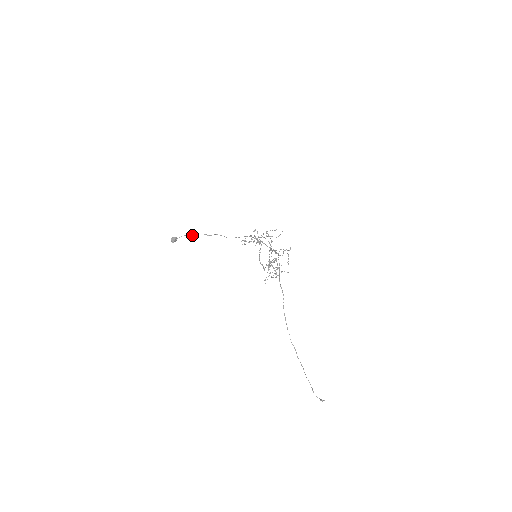
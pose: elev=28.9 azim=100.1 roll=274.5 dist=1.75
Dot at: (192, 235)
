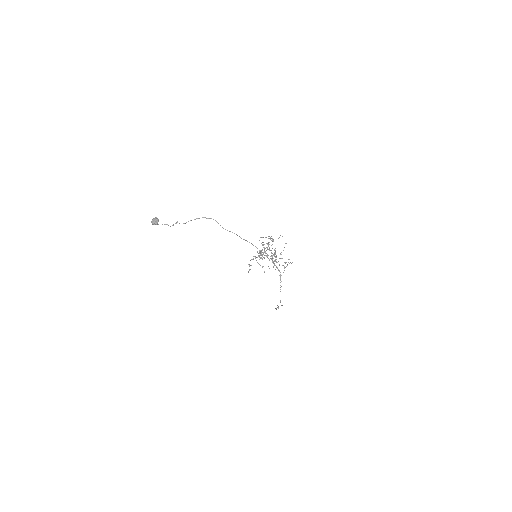
Dot at: occluded
